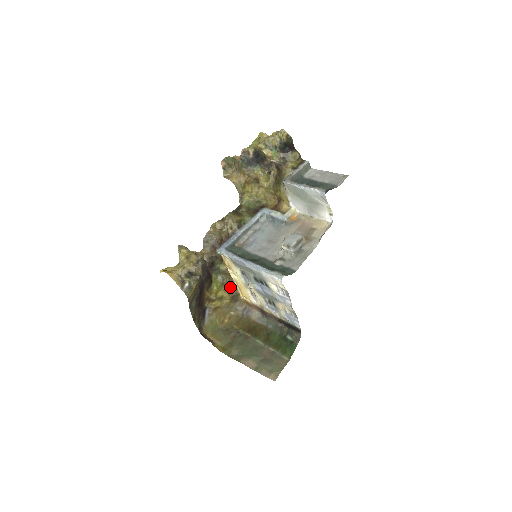
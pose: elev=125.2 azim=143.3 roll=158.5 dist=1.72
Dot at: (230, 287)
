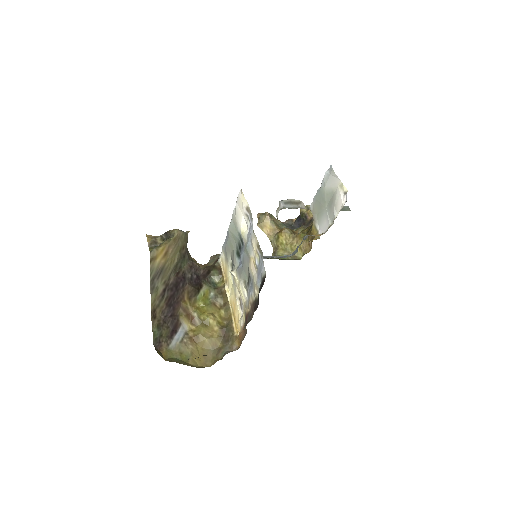
Dot at: (224, 316)
